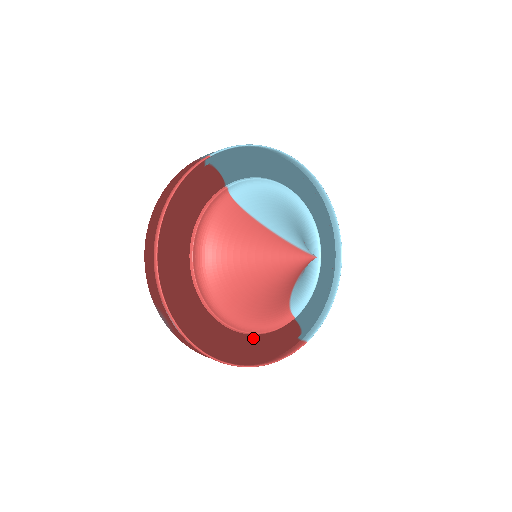
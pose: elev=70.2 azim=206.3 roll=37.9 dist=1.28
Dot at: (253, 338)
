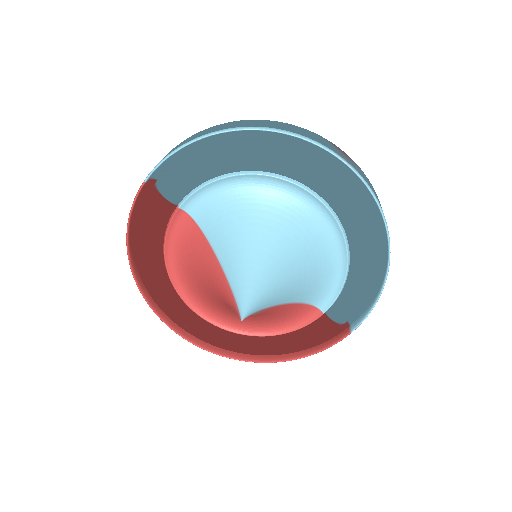
Dot at: (273, 339)
